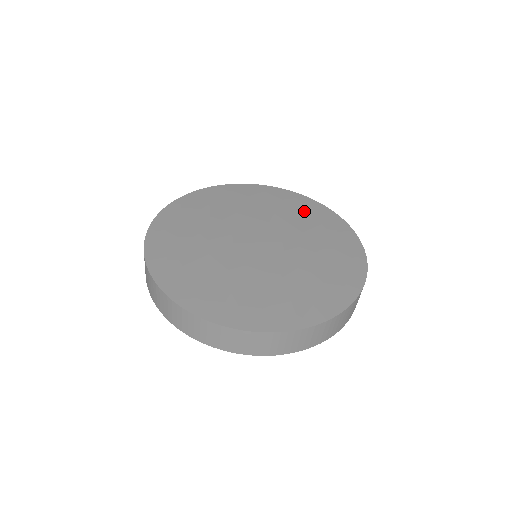
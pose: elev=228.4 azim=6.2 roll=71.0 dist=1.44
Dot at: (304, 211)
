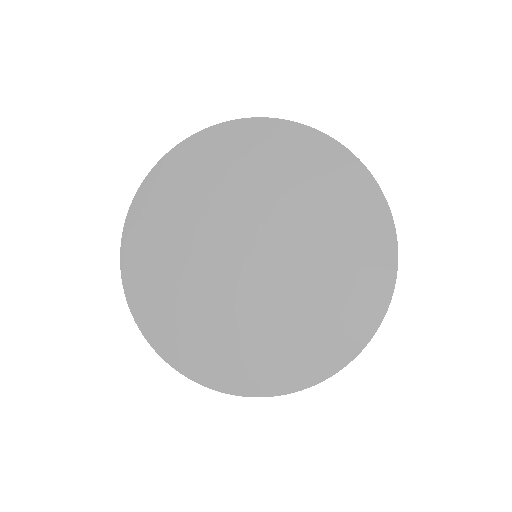
Dot at: (359, 257)
